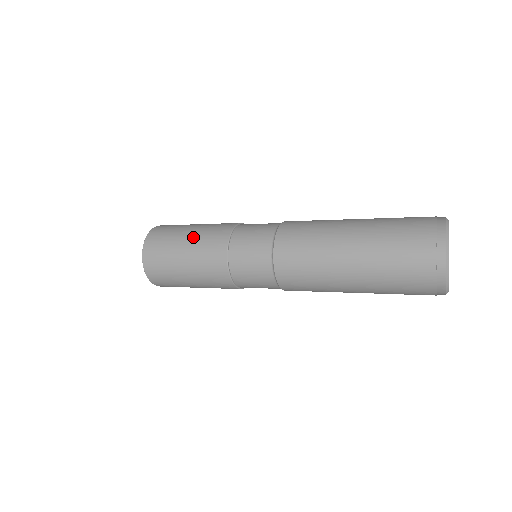
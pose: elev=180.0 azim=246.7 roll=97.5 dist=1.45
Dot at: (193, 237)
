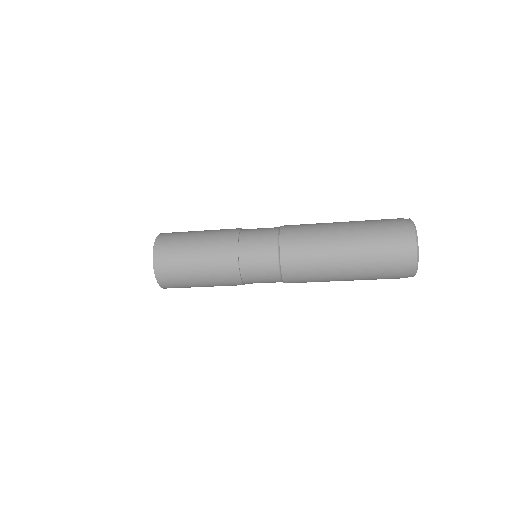
Dot at: (203, 242)
